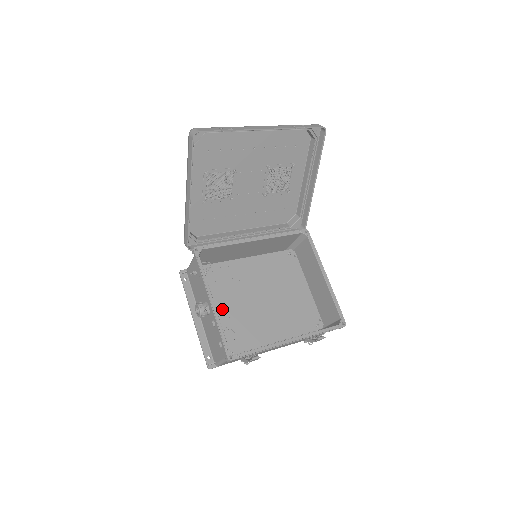
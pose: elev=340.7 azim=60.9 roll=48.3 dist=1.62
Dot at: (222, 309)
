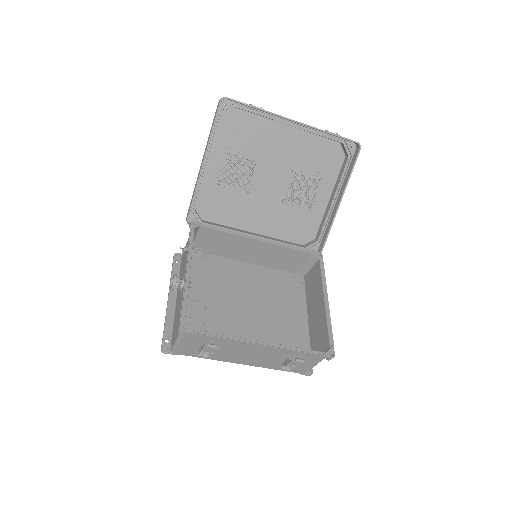
Dot at: (201, 296)
